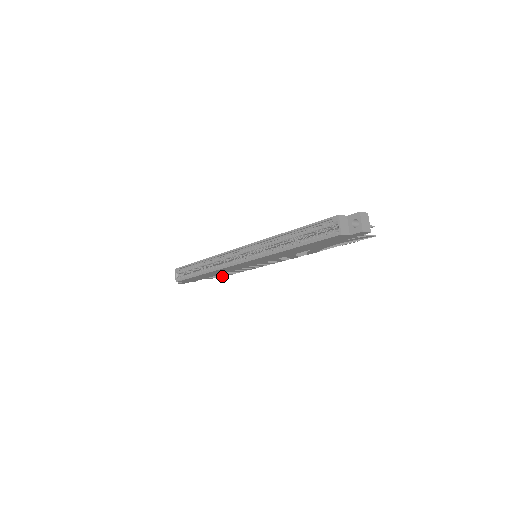
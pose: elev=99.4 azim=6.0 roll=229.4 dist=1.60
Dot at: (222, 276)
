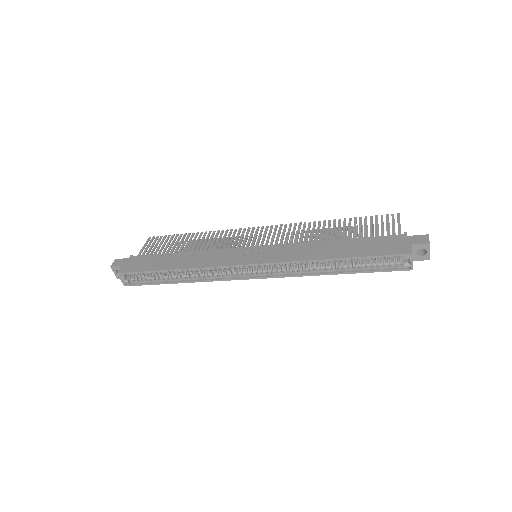
Dot at: occluded
